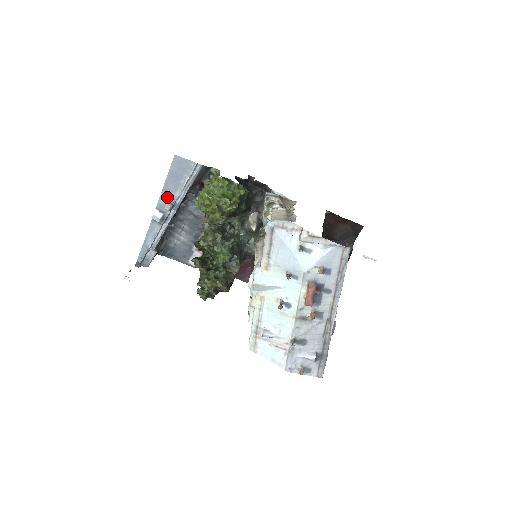
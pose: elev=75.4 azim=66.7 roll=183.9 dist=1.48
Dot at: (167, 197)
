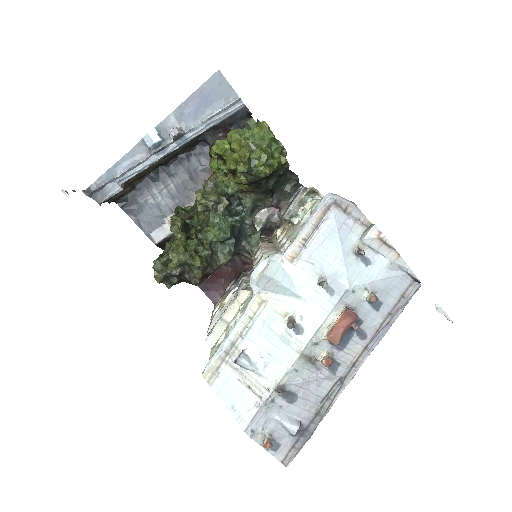
Dot at: (178, 121)
